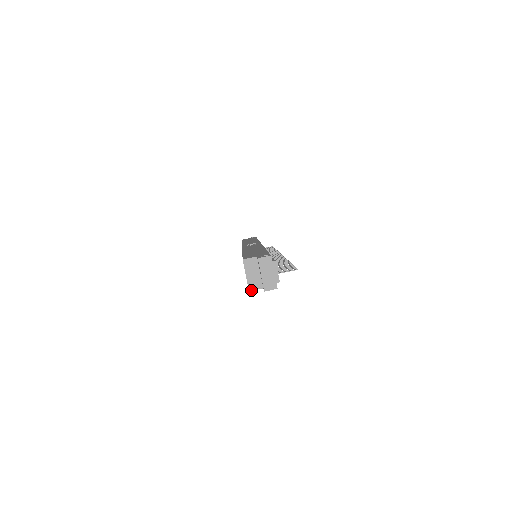
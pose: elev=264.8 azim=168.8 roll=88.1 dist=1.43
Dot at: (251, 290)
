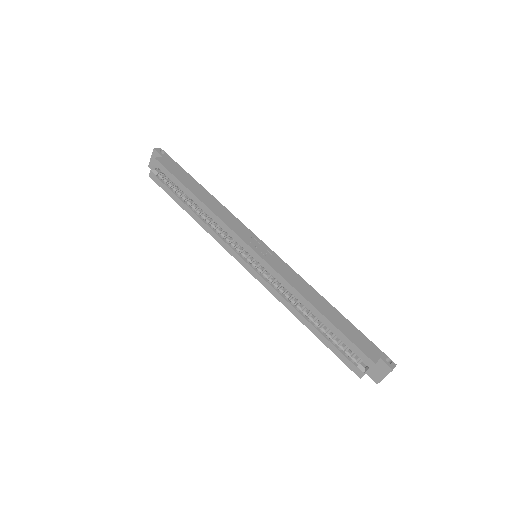
Dot at: occluded
